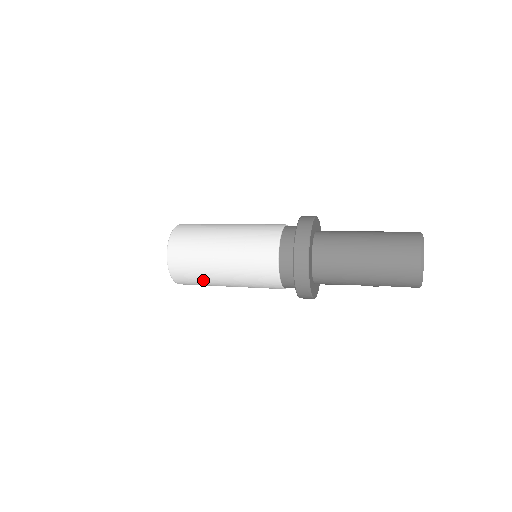
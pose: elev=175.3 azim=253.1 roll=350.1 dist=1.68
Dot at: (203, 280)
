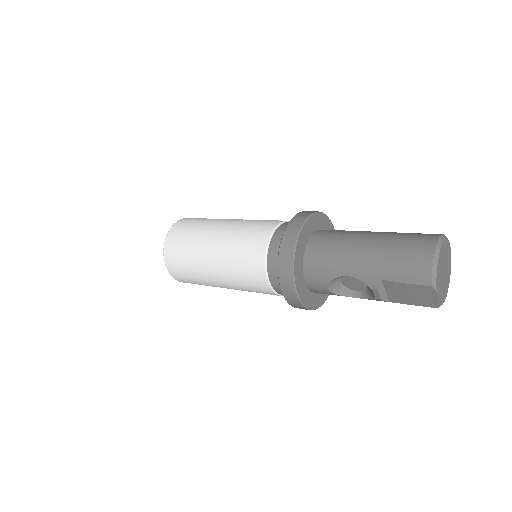
Dot at: (191, 252)
